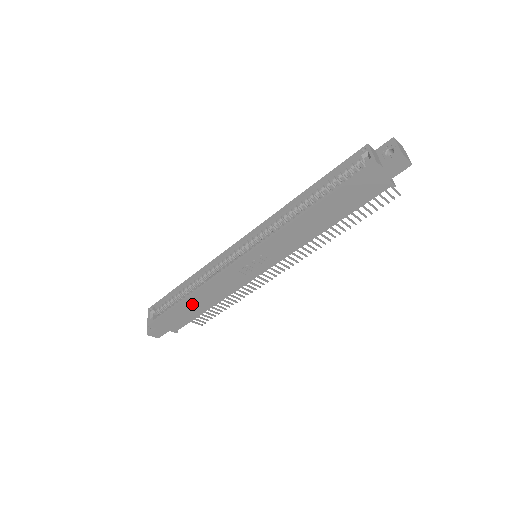
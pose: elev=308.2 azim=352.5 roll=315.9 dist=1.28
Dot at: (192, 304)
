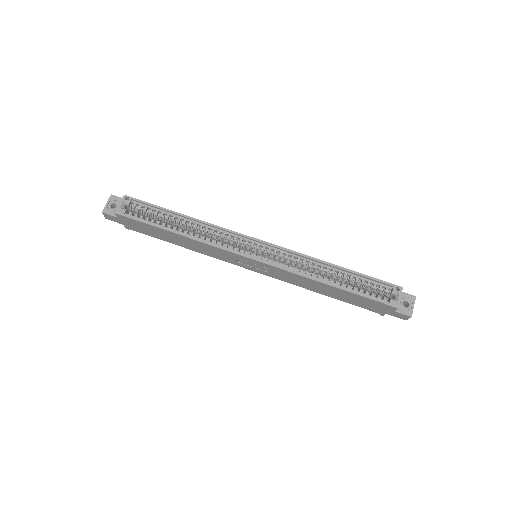
Dot at: (172, 236)
